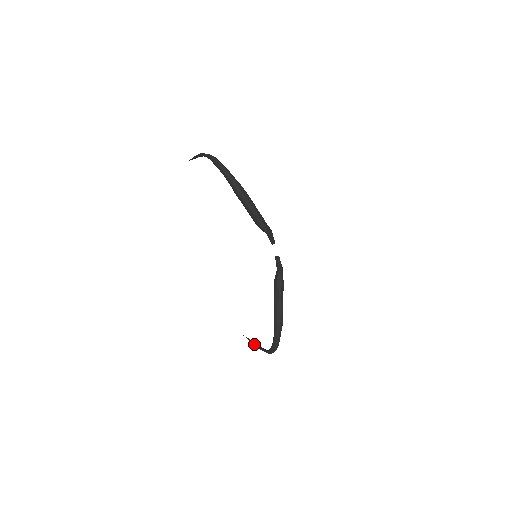
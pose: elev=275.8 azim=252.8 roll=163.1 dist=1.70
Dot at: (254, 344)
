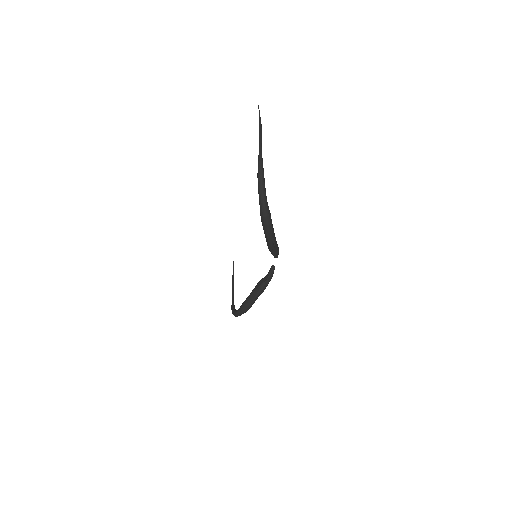
Dot at: (232, 279)
